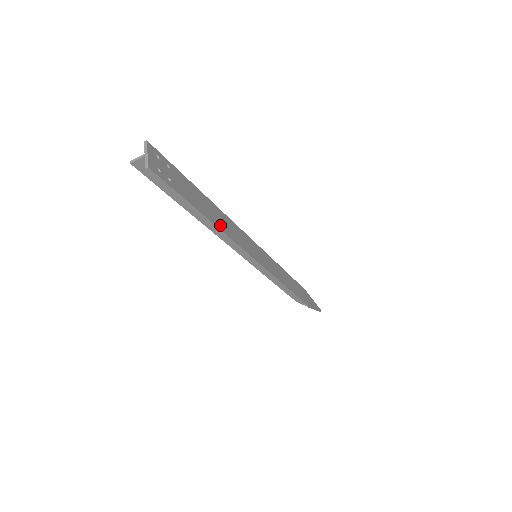
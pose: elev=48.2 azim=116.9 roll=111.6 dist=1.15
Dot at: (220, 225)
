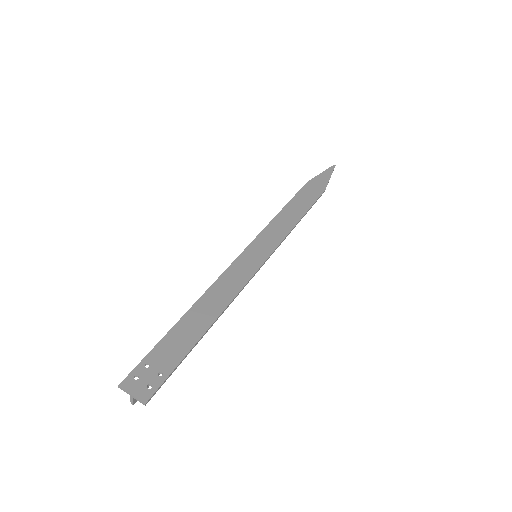
Dot at: (216, 311)
